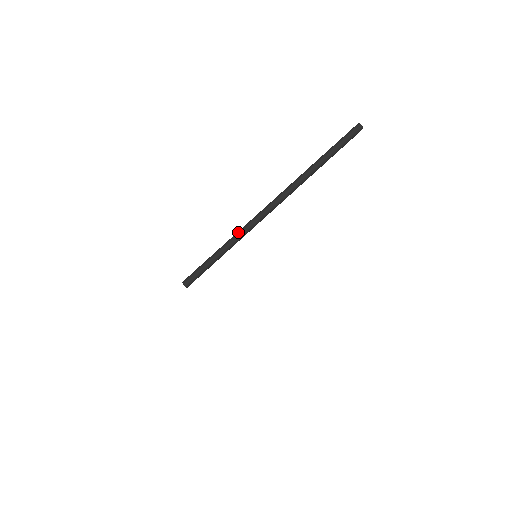
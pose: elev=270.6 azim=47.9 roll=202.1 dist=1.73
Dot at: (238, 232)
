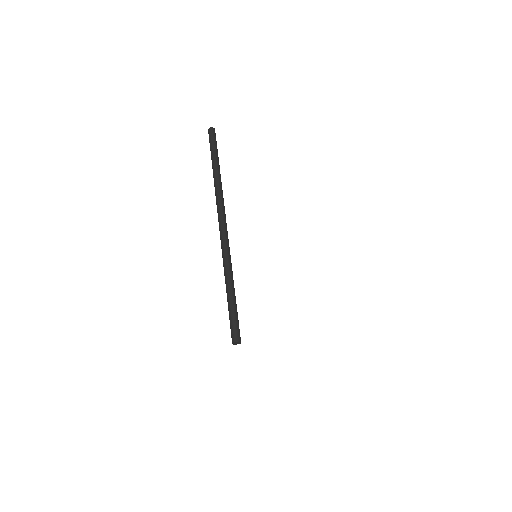
Dot at: (223, 264)
